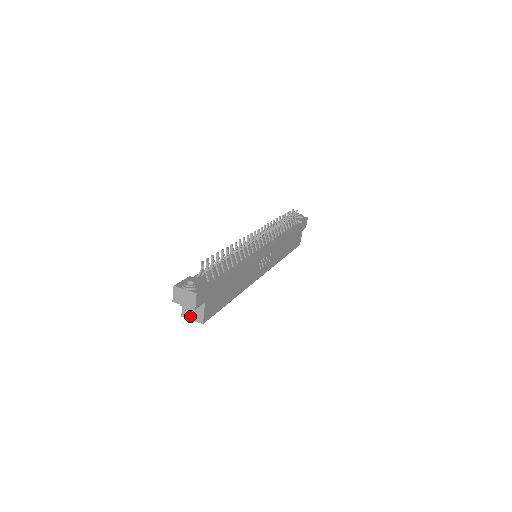
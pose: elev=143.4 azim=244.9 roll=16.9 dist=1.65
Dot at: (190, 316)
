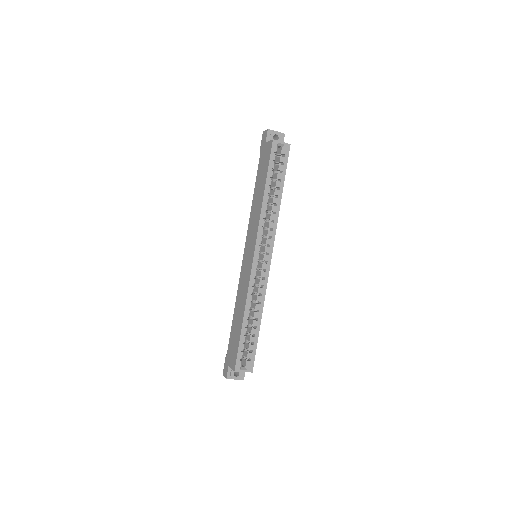
Dot at: (279, 142)
